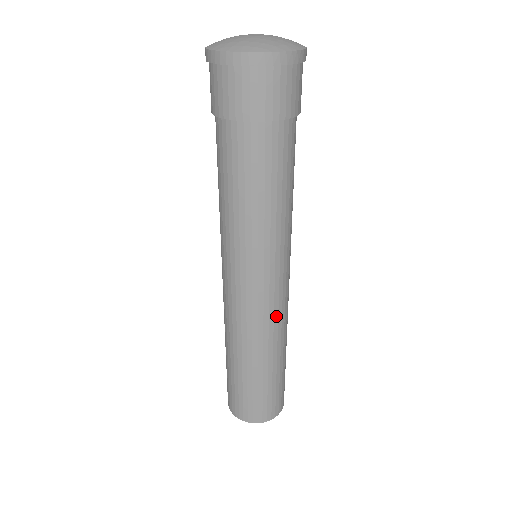
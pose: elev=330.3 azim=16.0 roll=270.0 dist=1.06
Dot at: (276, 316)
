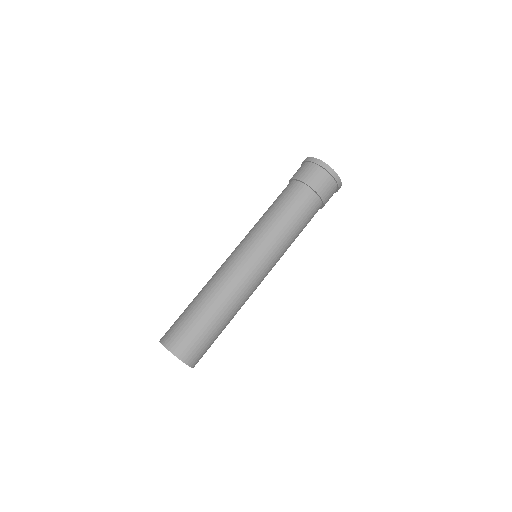
Dot at: (248, 289)
